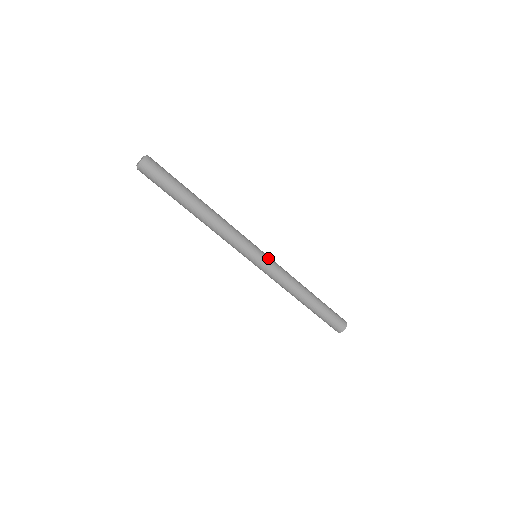
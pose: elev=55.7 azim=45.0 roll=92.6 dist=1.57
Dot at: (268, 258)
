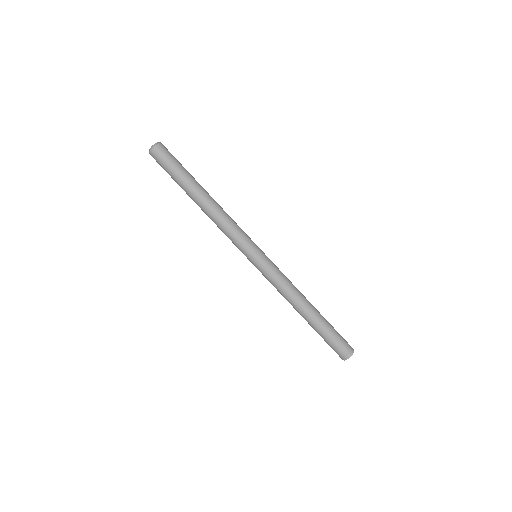
Dot at: (265, 262)
